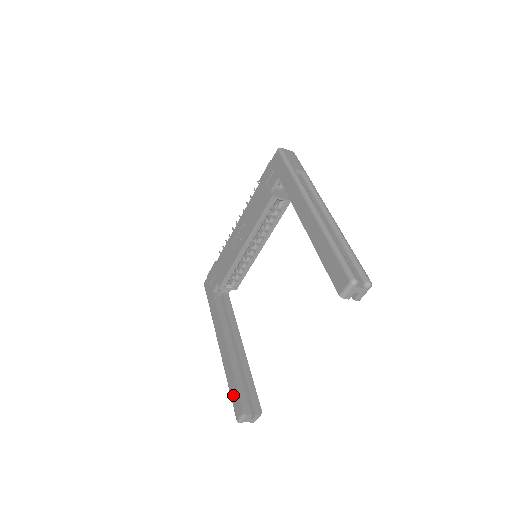
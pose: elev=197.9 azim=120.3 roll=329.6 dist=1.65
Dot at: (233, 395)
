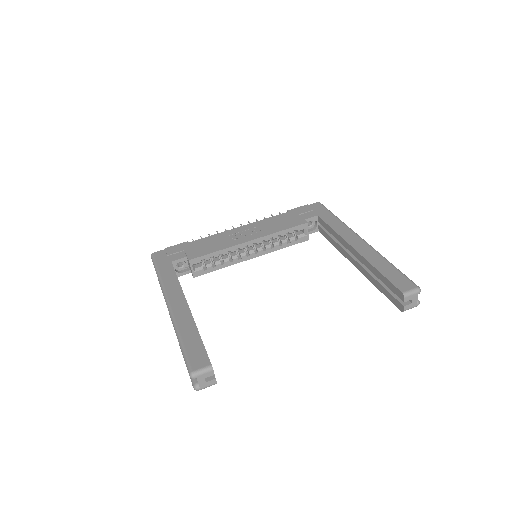
Dot at: (191, 347)
